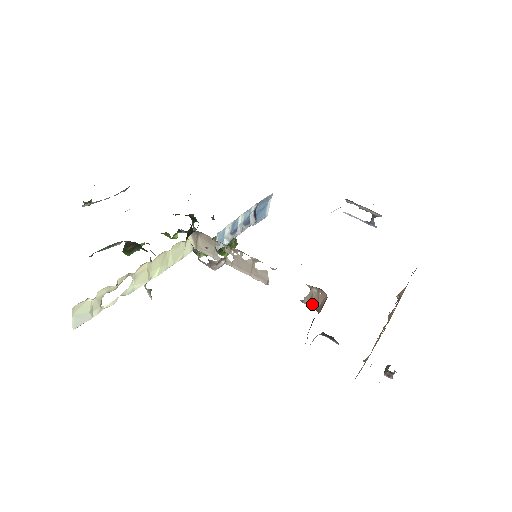
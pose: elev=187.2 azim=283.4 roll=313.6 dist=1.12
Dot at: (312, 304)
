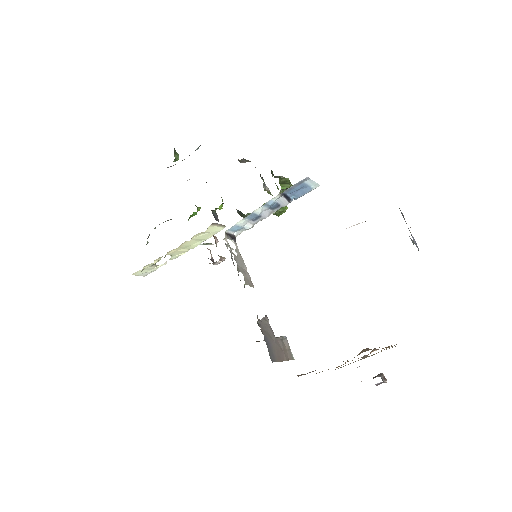
Dot at: (265, 326)
